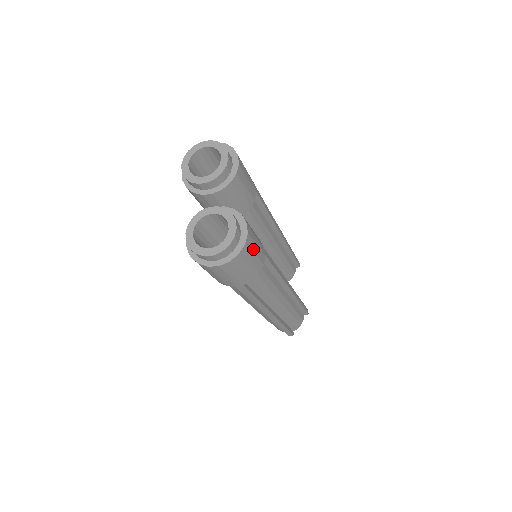
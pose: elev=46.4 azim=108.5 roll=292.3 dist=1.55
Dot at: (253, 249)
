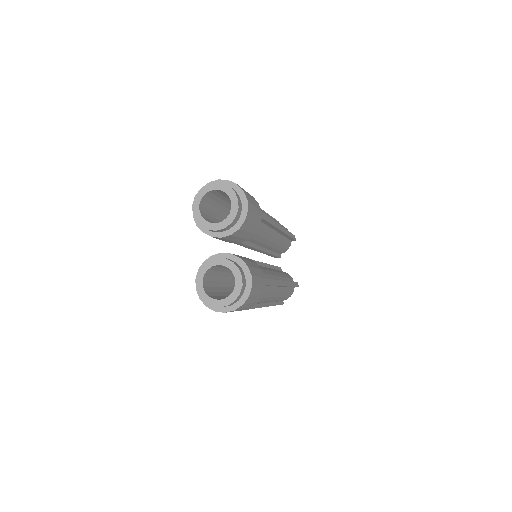
Dot at: (255, 292)
